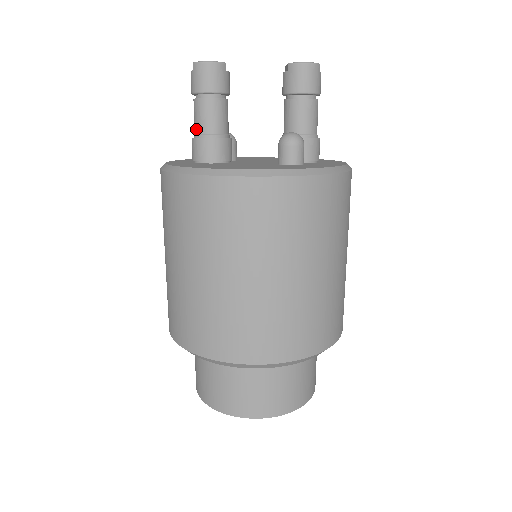
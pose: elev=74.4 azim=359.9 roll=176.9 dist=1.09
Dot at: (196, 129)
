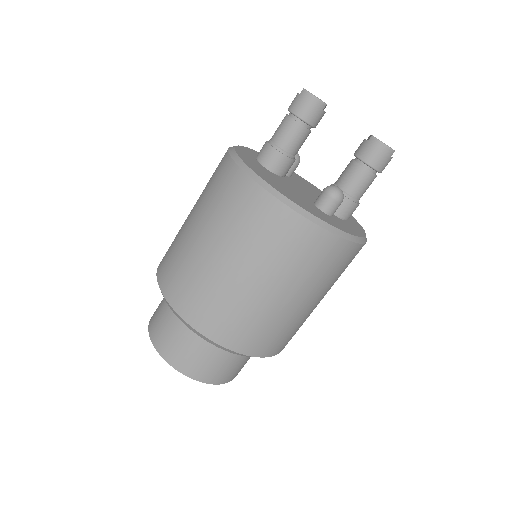
Dot at: (273, 137)
